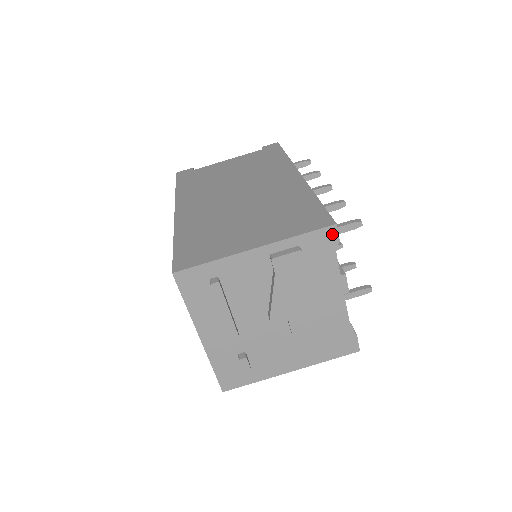
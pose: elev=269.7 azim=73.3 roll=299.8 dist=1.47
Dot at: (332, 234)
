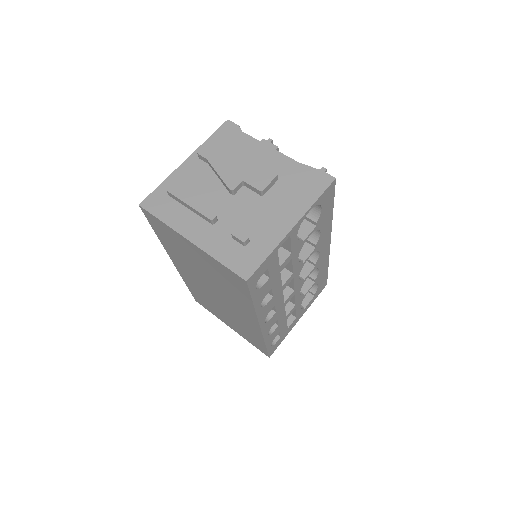
Dot at: (230, 125)
